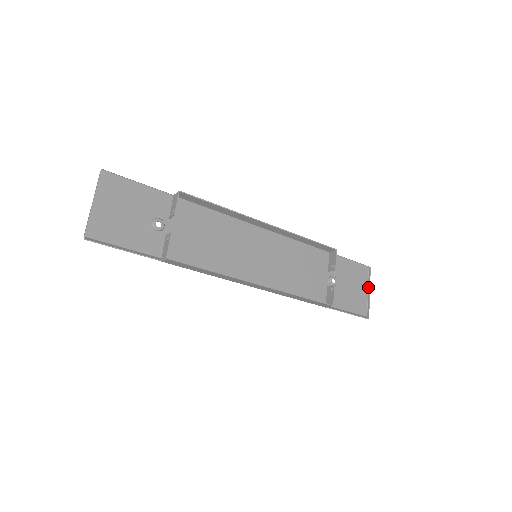
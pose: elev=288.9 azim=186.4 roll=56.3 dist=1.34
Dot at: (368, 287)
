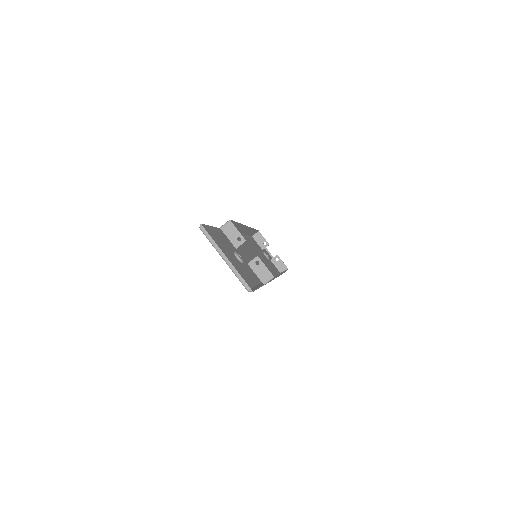
Dot at: (268, 252)
